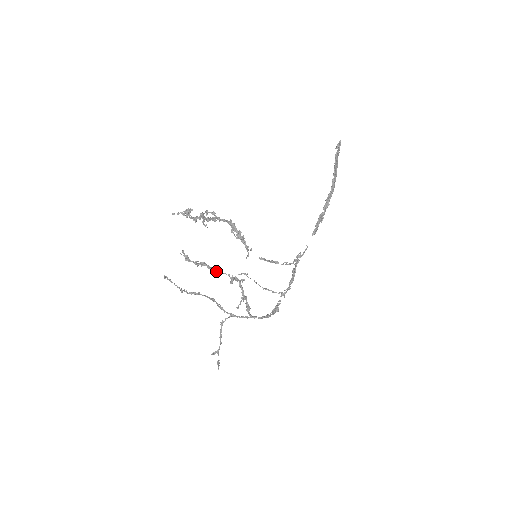
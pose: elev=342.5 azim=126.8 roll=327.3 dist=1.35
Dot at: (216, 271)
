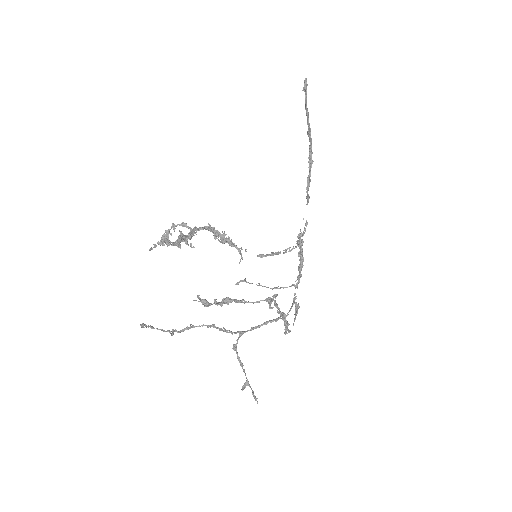
Dot at: (249, 302)
